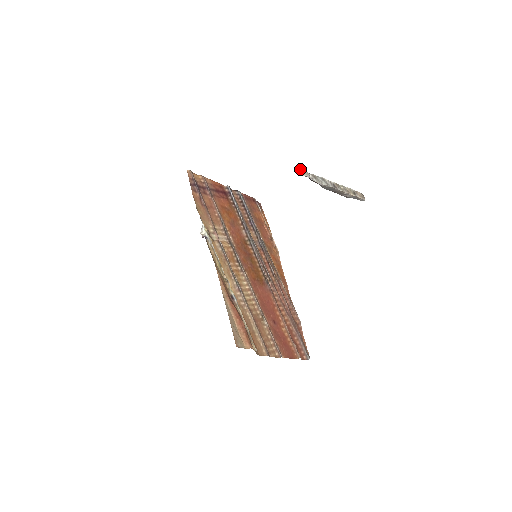
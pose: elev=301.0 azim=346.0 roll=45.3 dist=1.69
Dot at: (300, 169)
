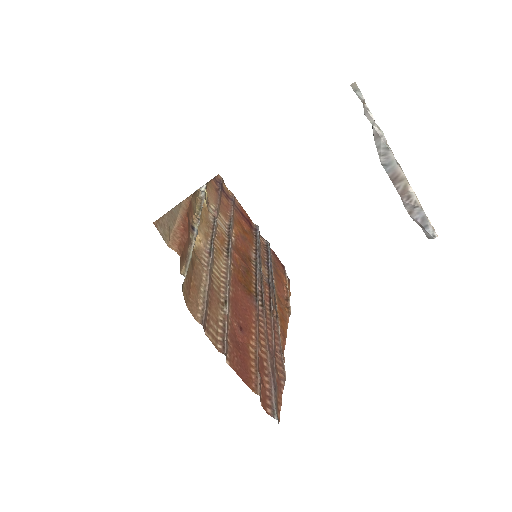
Dot at: (354, 83)
